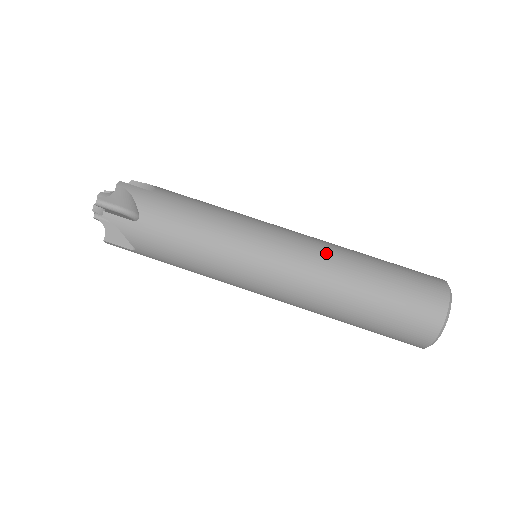
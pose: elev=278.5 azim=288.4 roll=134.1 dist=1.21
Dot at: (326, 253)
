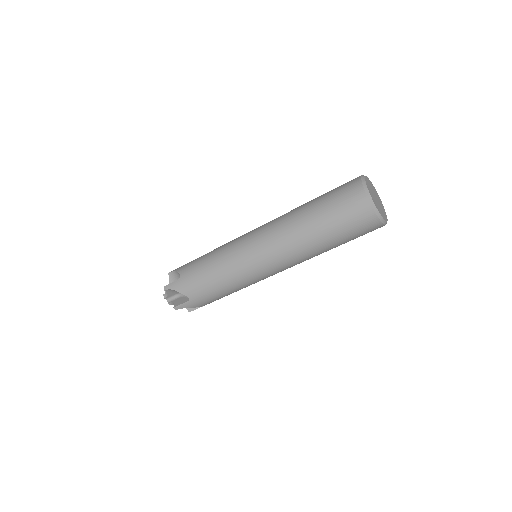
Dot at: (282, 234)
